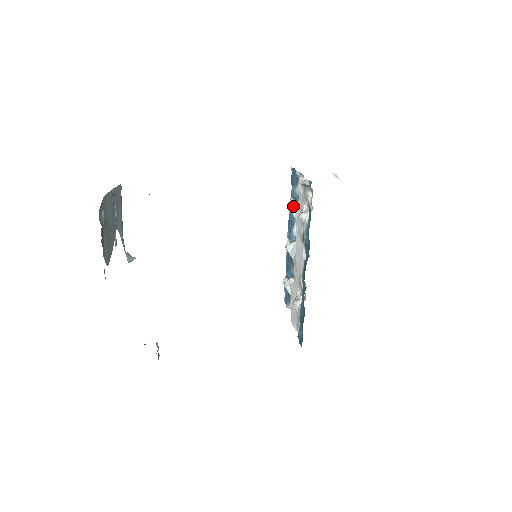
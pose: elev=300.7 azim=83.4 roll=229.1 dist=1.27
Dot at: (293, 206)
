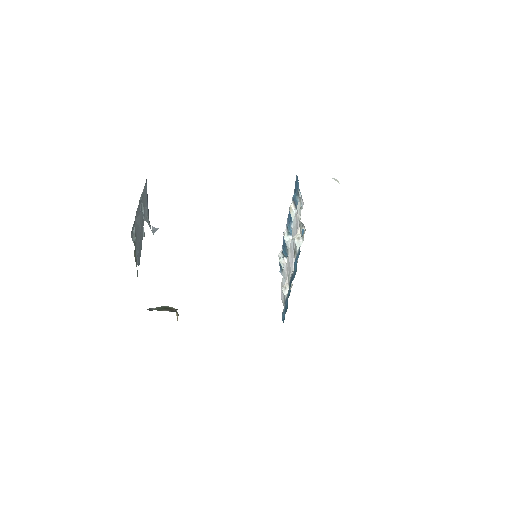
Dot at: (292, 212)
